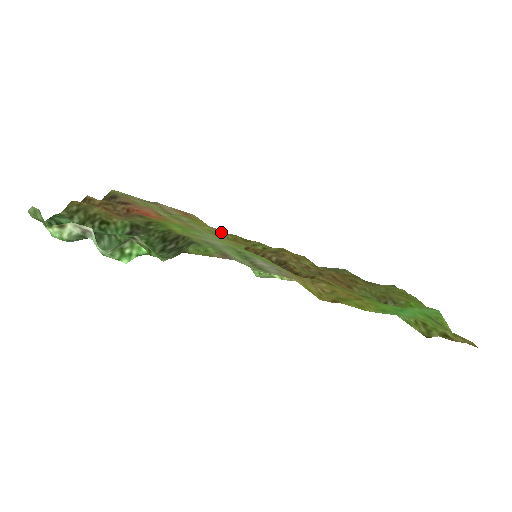
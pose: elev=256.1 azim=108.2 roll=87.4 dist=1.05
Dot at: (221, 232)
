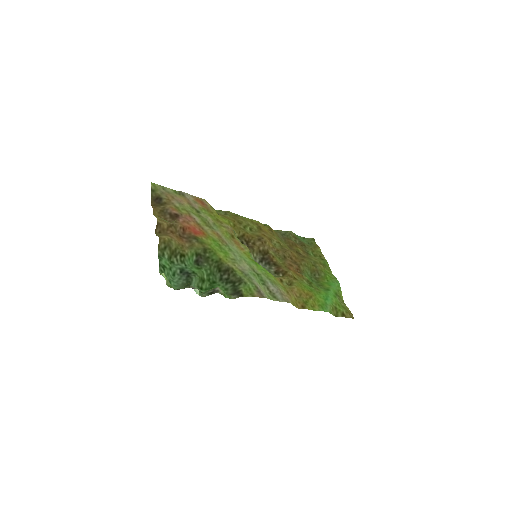
Dot at: (232, 231)
